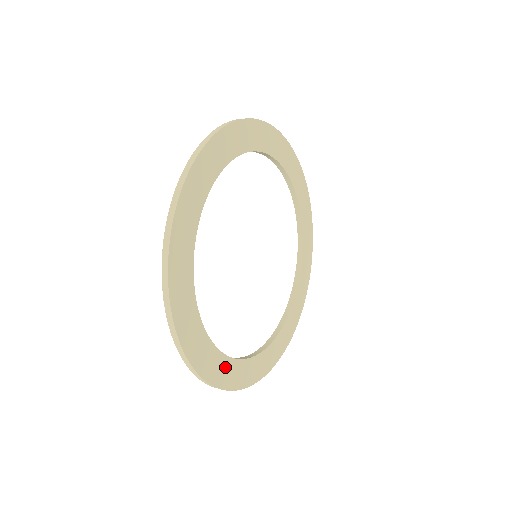
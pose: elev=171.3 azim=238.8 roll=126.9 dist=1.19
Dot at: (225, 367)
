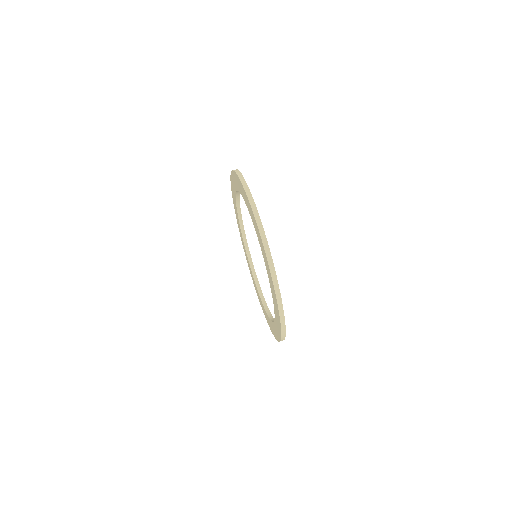
Dot at: occluded
